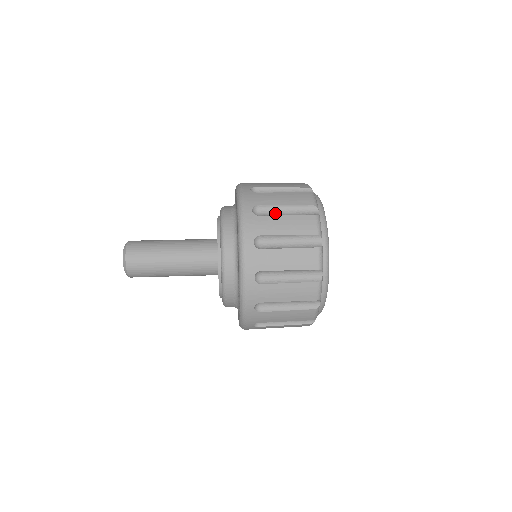
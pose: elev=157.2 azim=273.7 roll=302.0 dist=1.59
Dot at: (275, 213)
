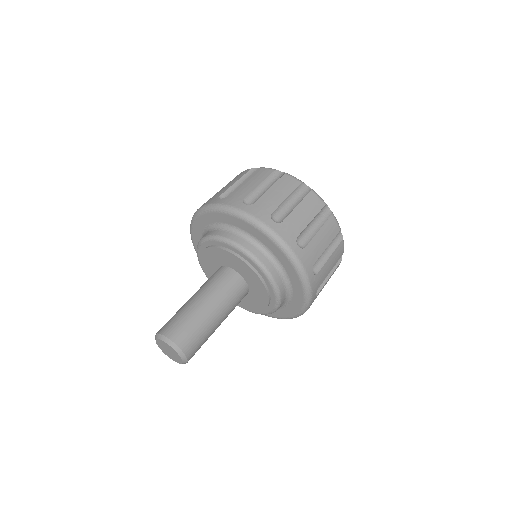
Dot at: (321, 258)
